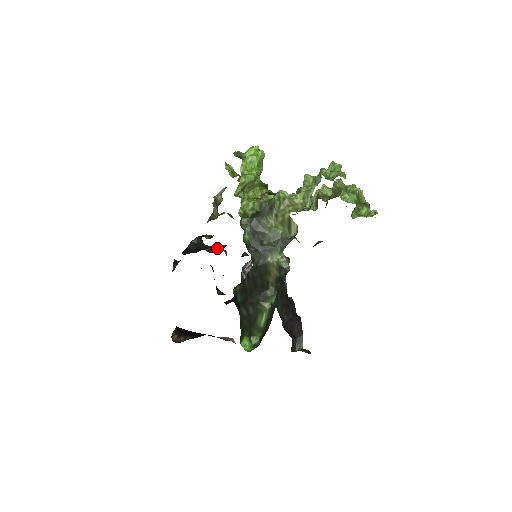
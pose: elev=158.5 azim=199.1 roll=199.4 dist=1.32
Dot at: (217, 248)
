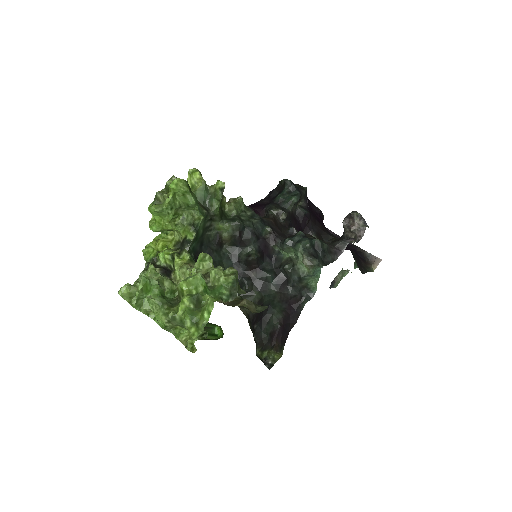
Dot at: (267, 214)
